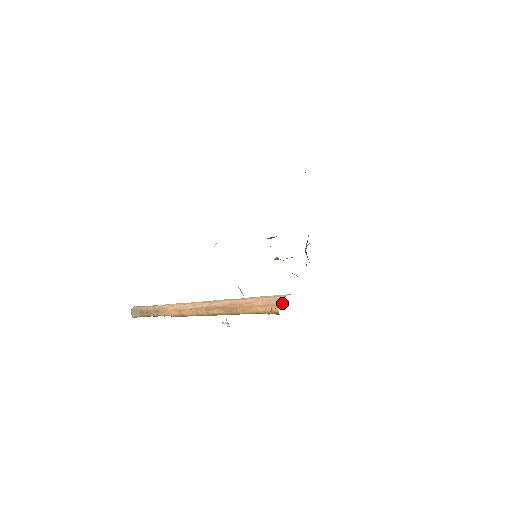
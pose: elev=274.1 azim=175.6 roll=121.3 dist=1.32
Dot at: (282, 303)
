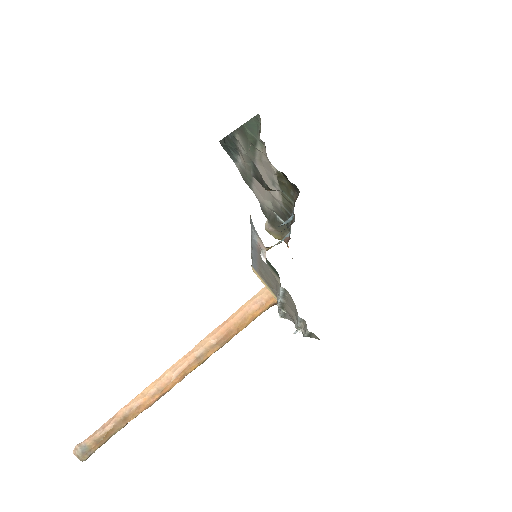
Dot at: occluded
